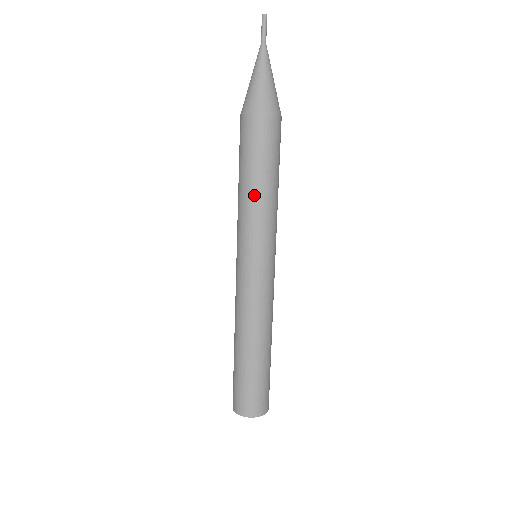
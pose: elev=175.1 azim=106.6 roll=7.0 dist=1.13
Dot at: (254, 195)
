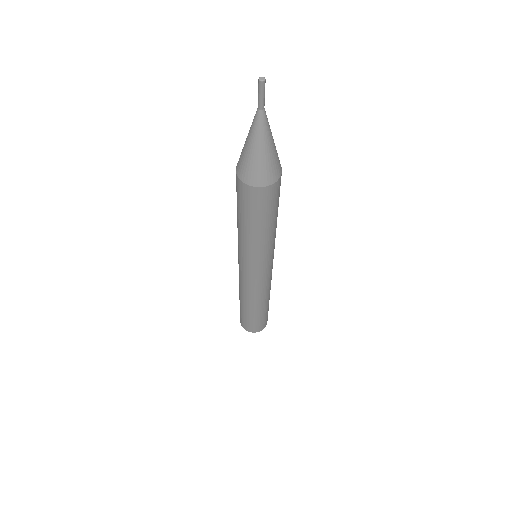
Dot at: (238, 227)
